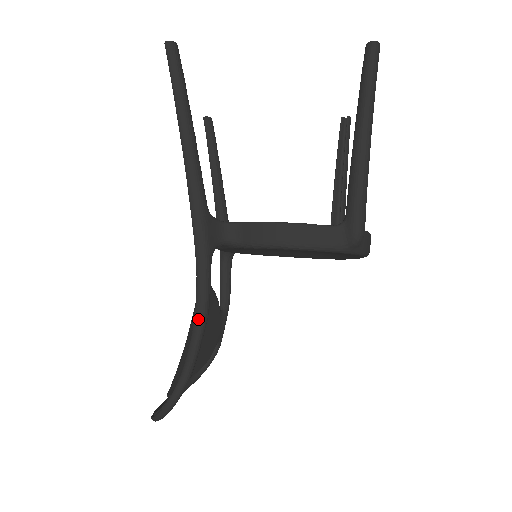
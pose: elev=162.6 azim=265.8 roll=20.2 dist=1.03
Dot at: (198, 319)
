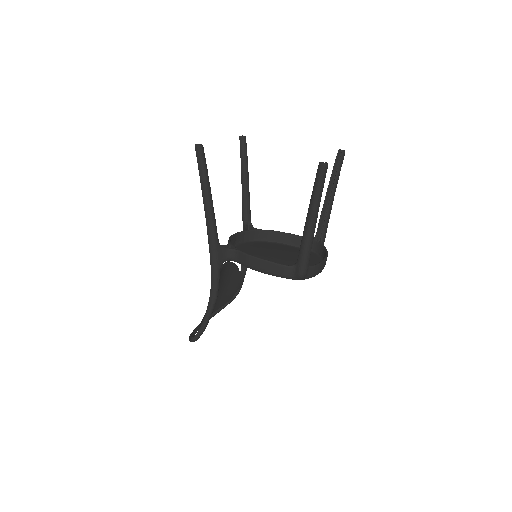
Dot at: (211, 301)
